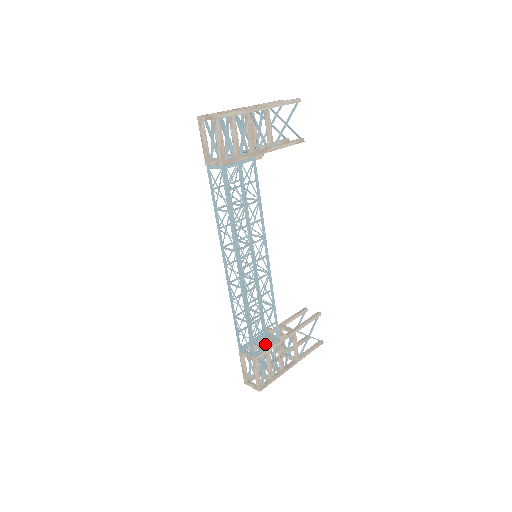
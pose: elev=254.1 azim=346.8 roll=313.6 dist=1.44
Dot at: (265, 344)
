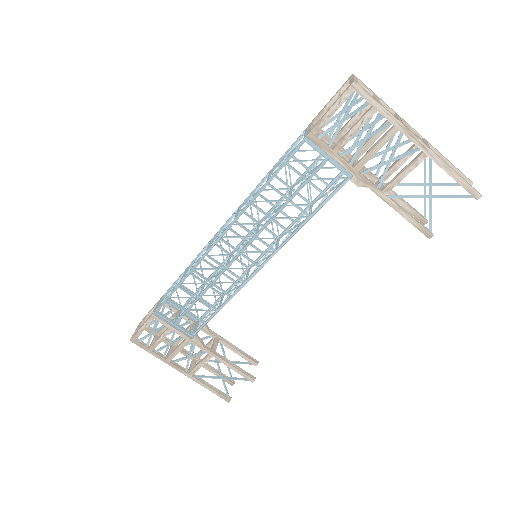
Dot at: (176, 321)
